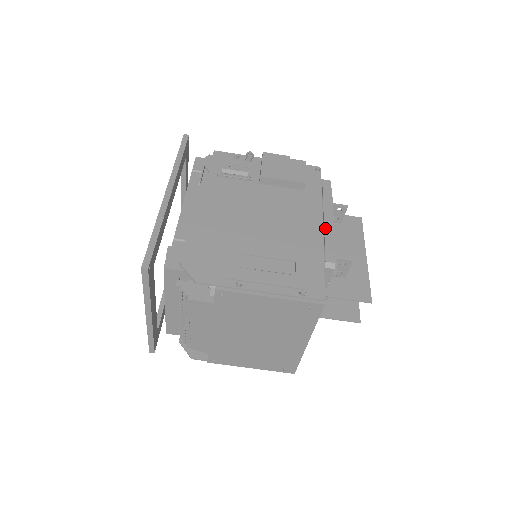
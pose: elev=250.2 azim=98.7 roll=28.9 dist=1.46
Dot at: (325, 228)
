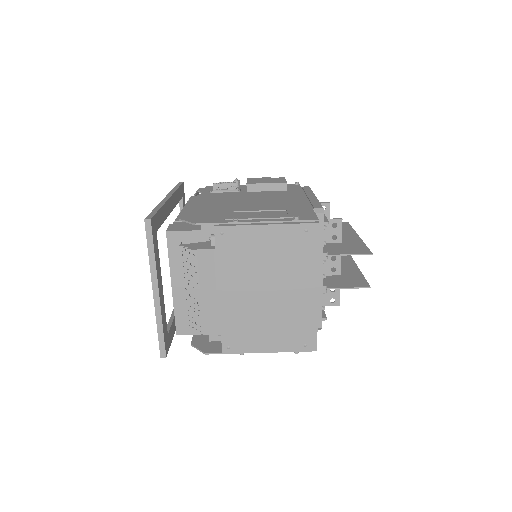
Dot at: (310, 199)
